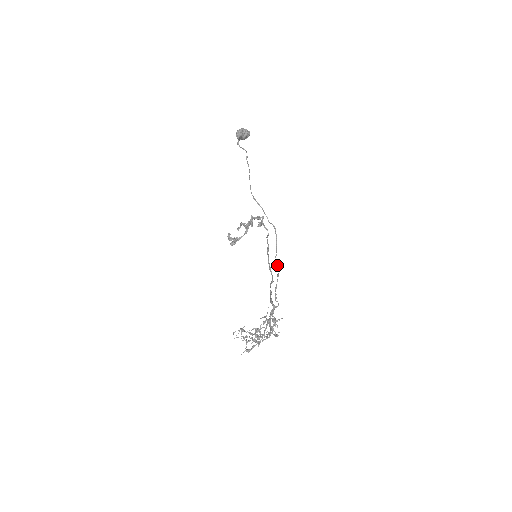
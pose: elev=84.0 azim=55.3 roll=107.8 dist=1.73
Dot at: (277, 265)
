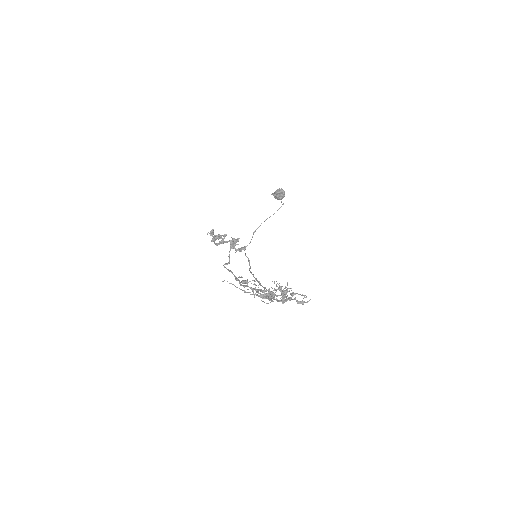
Dot at: occluded
